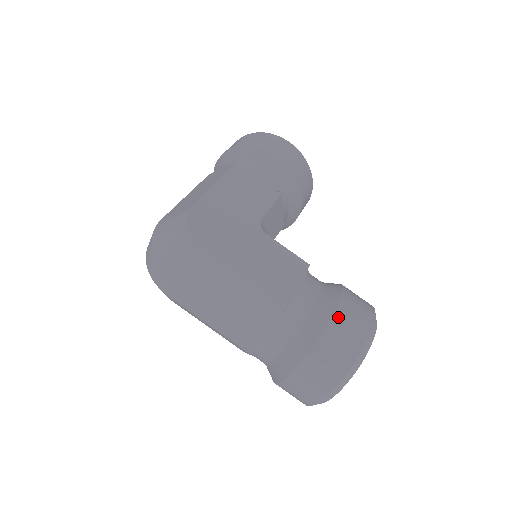
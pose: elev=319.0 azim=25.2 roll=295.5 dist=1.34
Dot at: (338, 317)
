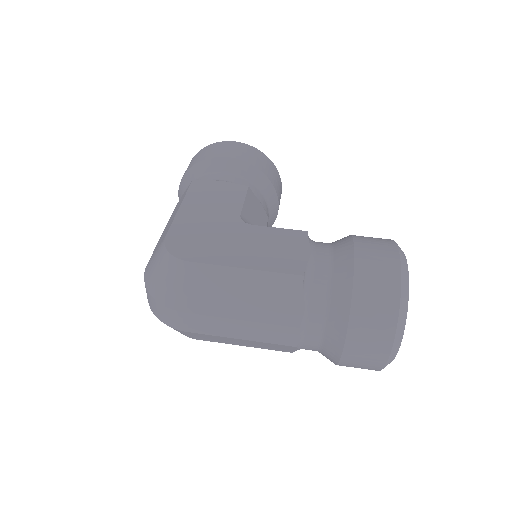
Dot at: (360, 262)
